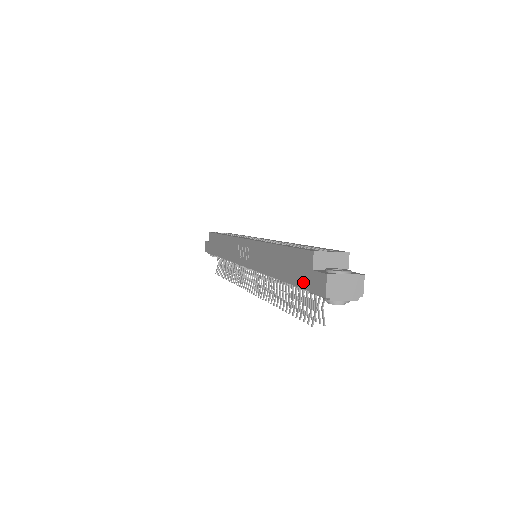
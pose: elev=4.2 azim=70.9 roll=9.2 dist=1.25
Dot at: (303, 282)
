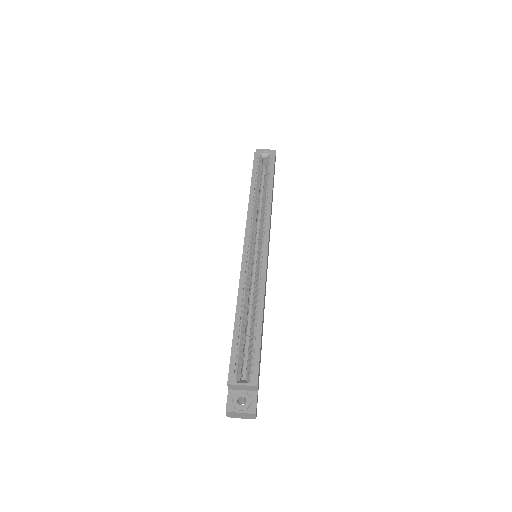
Dot at: occluded
